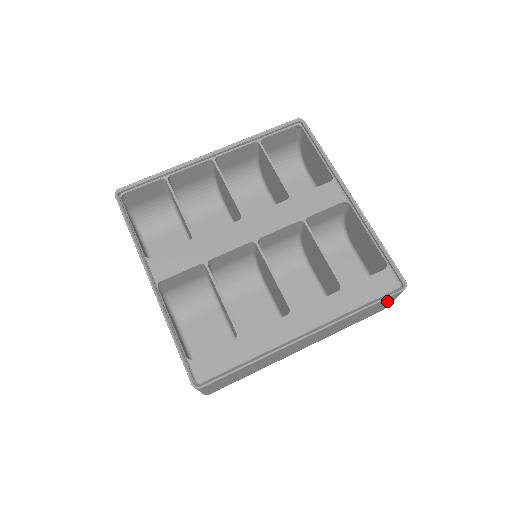
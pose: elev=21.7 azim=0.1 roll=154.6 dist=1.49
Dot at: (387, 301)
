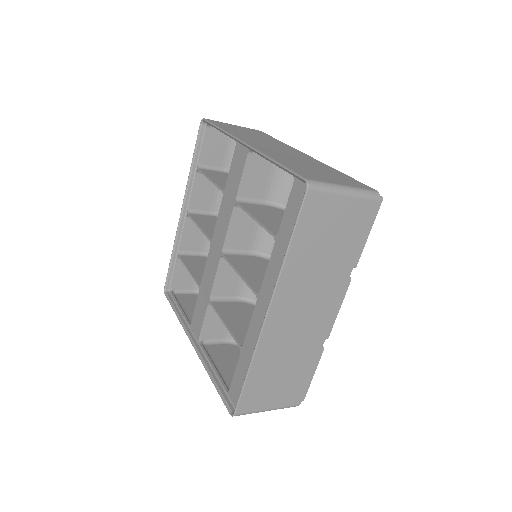
Dot at: (325, 208)
